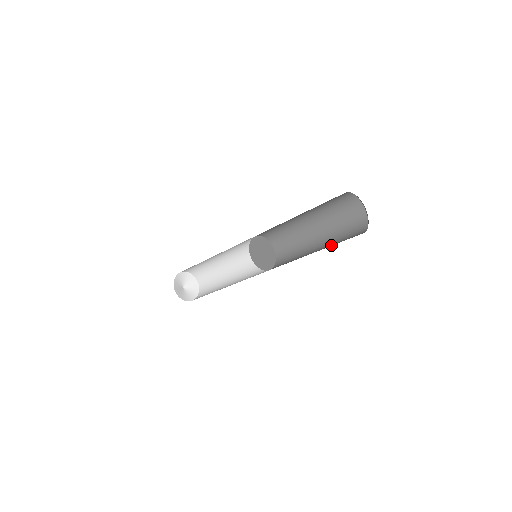
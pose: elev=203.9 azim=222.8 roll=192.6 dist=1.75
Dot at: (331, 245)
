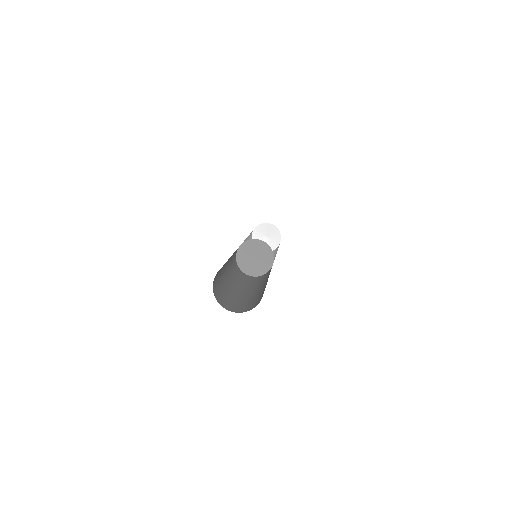
Dot at: (260, 293)
